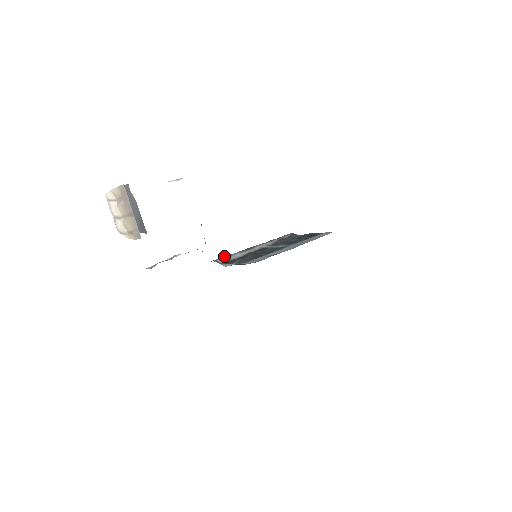
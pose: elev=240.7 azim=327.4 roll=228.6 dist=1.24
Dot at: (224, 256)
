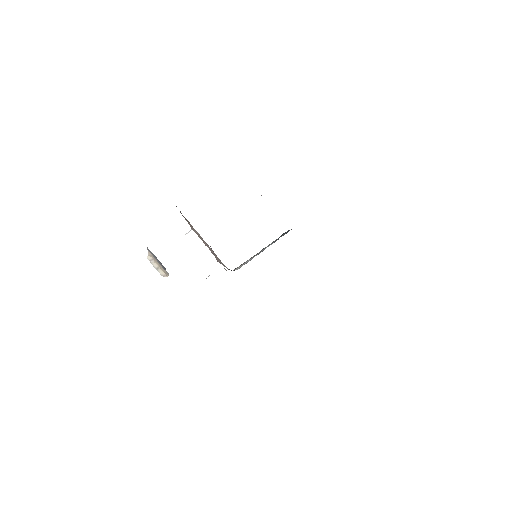
Dot at: (240, 265)
